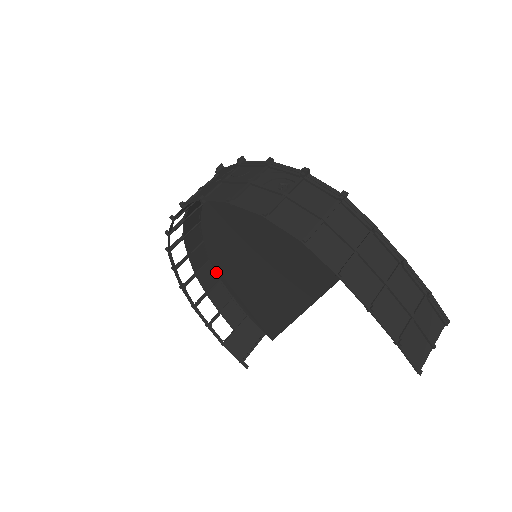
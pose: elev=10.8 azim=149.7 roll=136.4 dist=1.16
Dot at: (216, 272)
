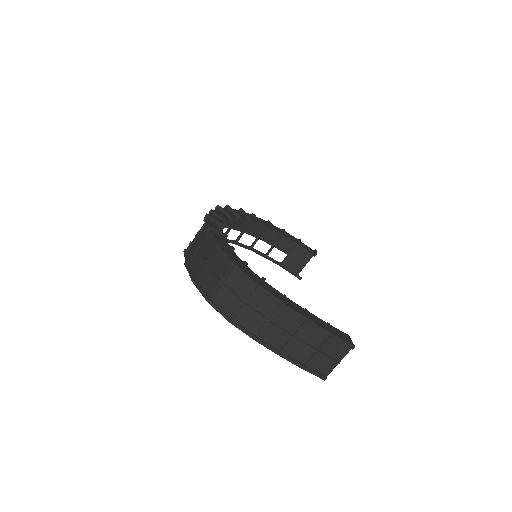
Dot at: occluded
